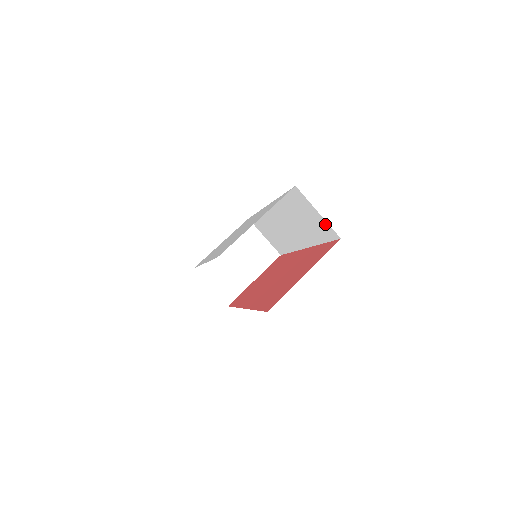
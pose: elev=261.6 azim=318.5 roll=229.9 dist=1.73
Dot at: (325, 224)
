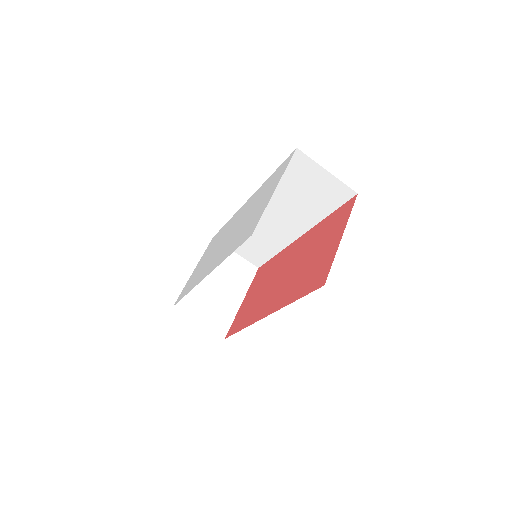
Dot at: (336, 184)
